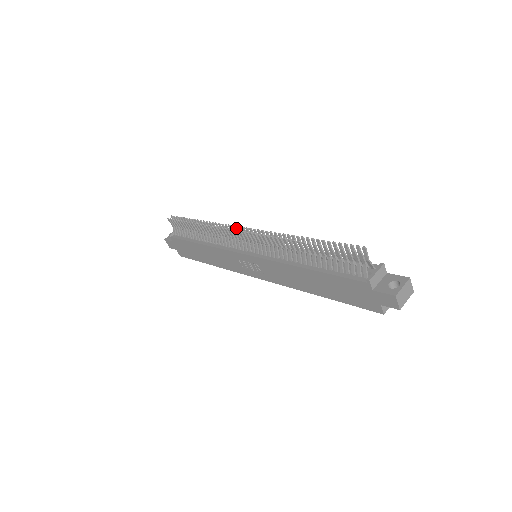
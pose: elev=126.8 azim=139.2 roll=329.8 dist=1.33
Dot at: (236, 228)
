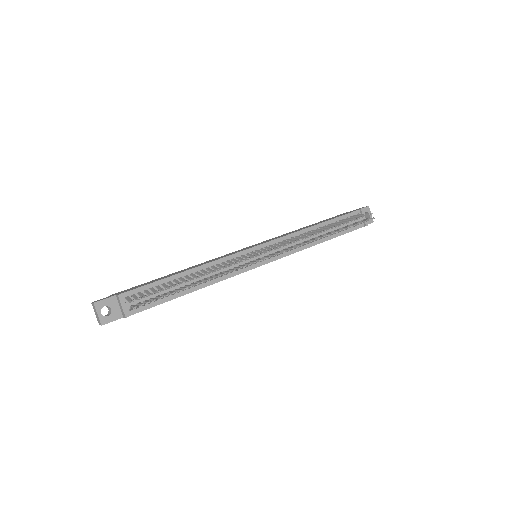
Dot at: occluded
